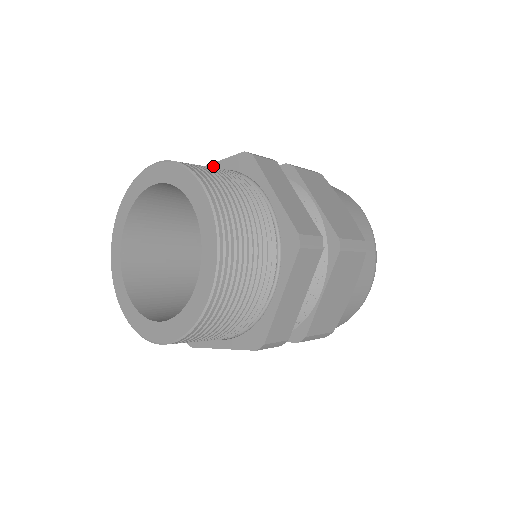
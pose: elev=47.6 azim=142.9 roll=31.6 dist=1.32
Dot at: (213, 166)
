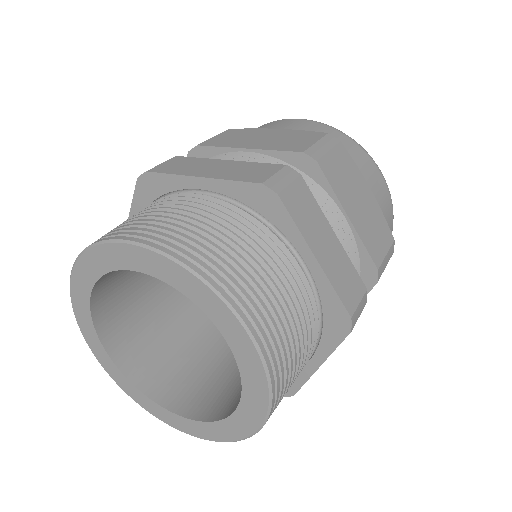
Dot at: (203, 182)
